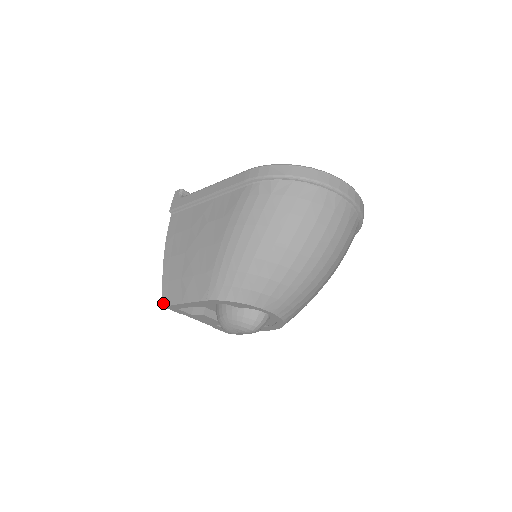
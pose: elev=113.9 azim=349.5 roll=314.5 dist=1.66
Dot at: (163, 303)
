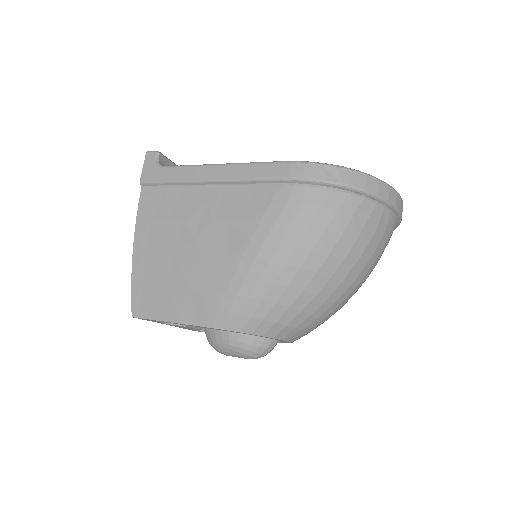
Dot at: (132, 313)
